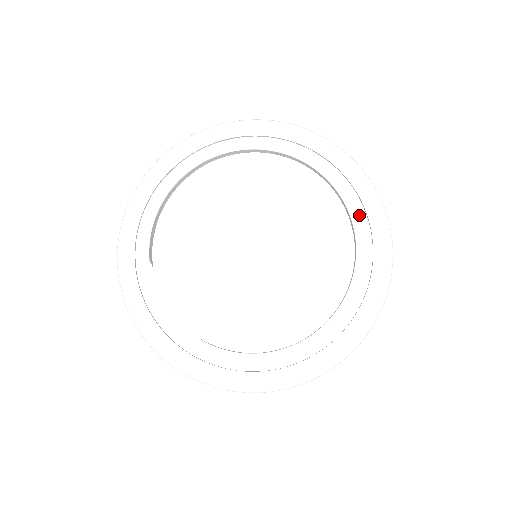
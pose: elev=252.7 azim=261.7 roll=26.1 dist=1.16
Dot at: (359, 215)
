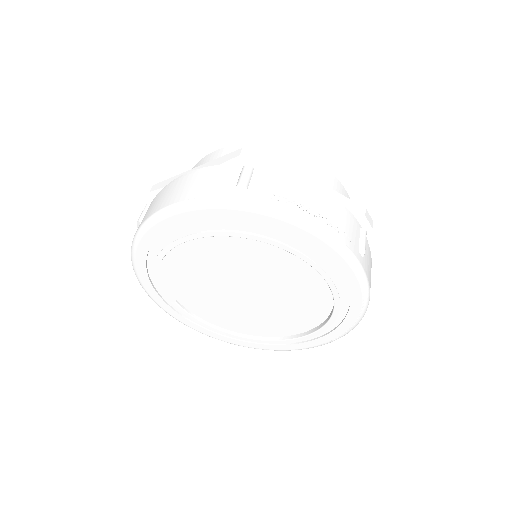
Dot at: (334, 322)
